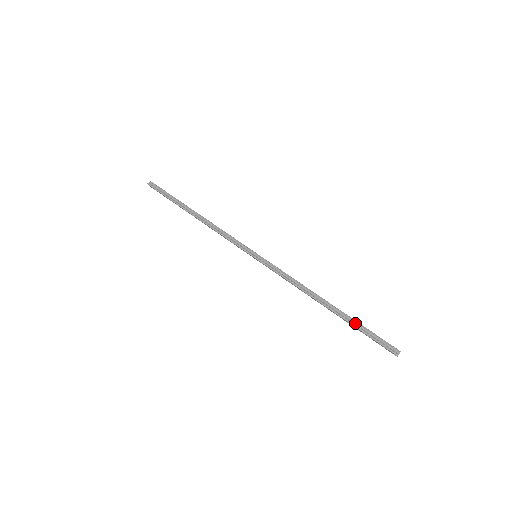
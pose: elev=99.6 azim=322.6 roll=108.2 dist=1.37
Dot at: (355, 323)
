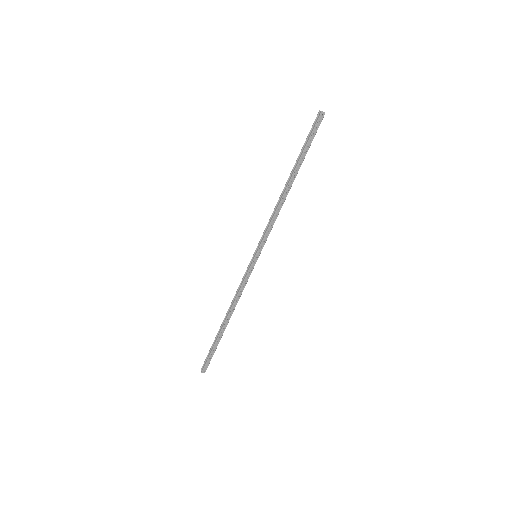
Dot at: (301, 154)
